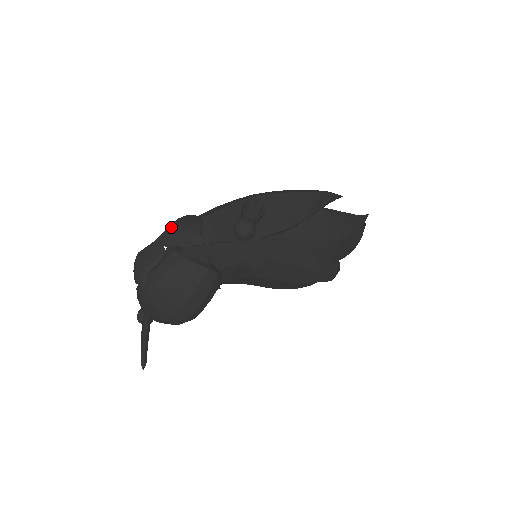
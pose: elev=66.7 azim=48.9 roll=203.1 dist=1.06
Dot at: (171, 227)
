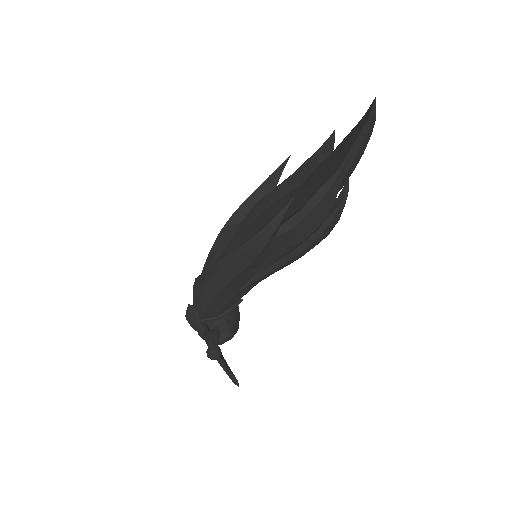
Dot at: (187, 320)
